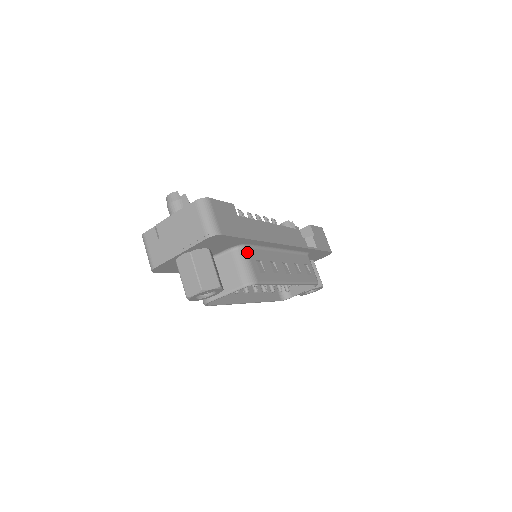
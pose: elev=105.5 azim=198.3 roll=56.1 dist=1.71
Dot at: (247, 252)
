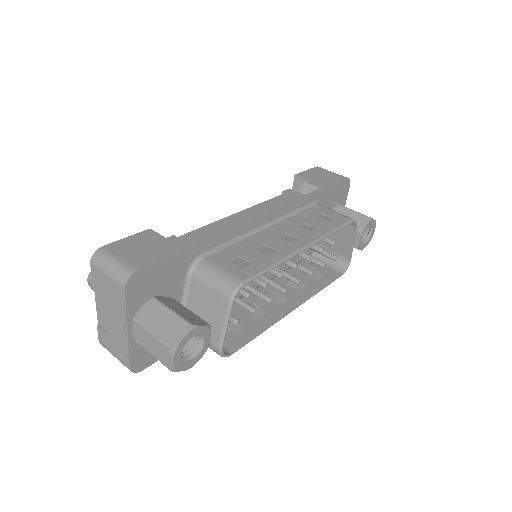
Dot at: (209, 262)
